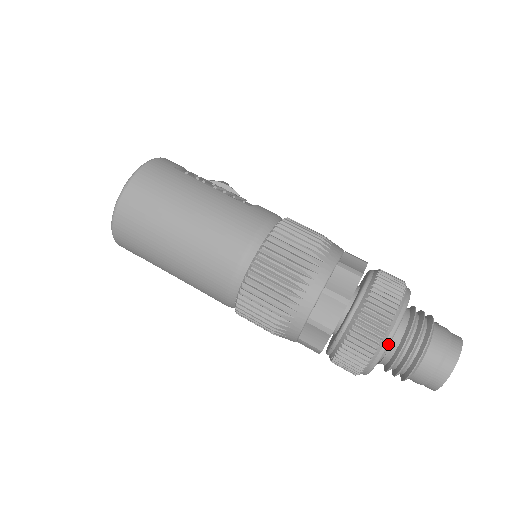
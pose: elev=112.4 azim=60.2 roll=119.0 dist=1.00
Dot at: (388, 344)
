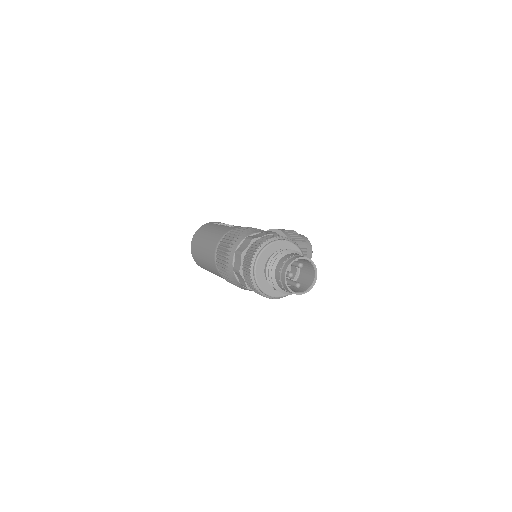
Dot at: (254, 268)
